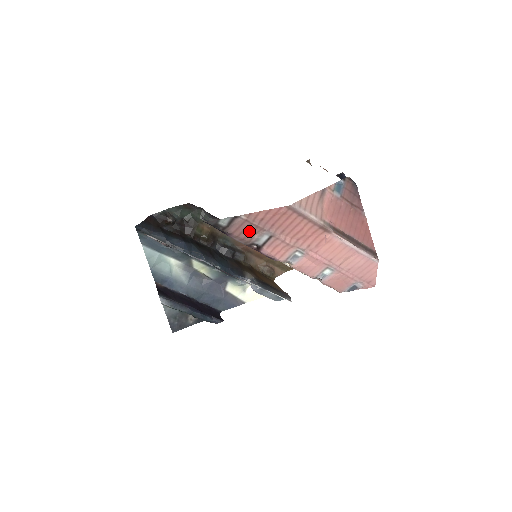
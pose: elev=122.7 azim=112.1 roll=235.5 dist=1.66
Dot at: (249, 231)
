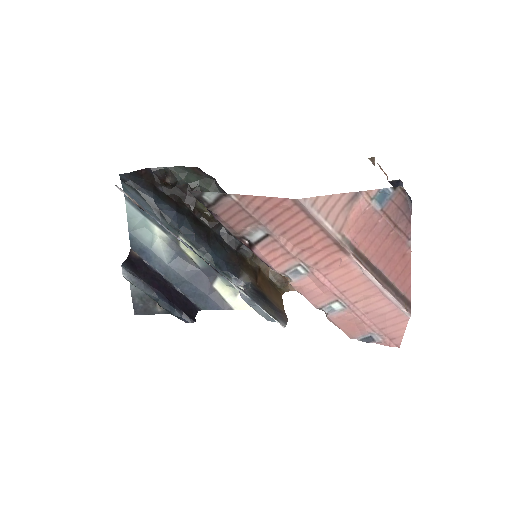
Dot at: (240, 219)
